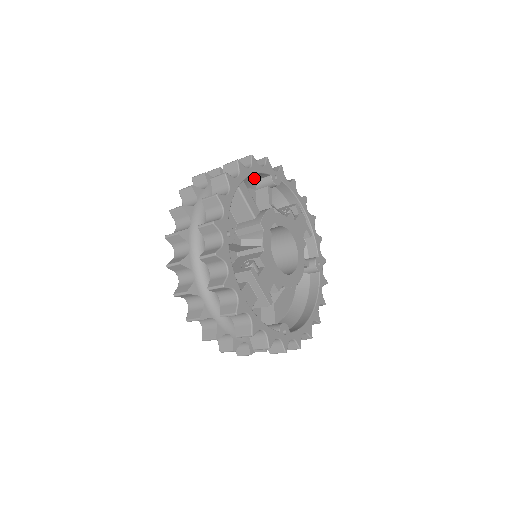
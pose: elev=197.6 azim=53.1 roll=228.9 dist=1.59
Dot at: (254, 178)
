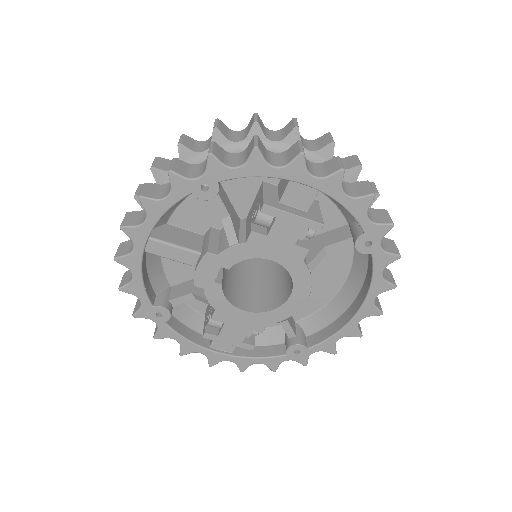
Dot at: occluded
